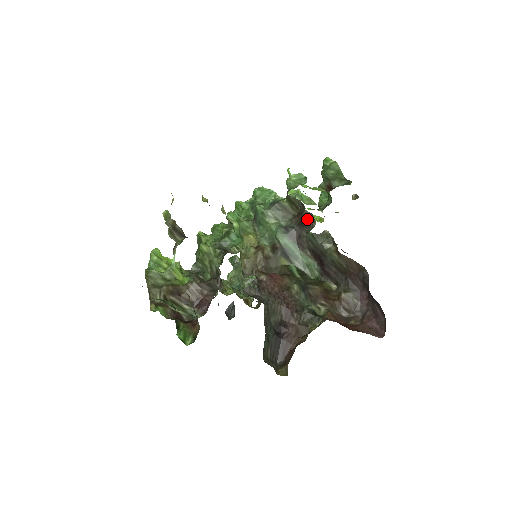
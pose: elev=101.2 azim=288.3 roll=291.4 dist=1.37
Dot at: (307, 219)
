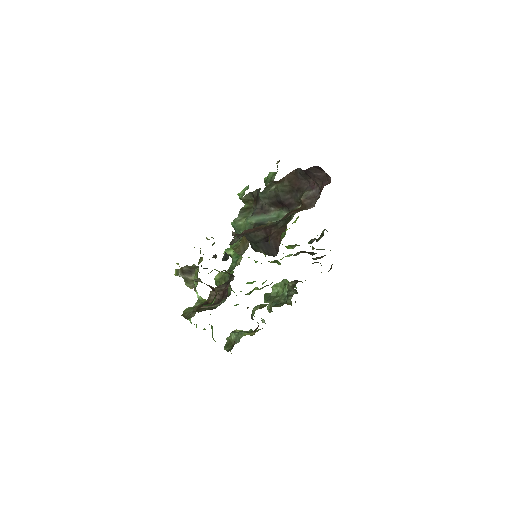
Dot at: (257, 194)
